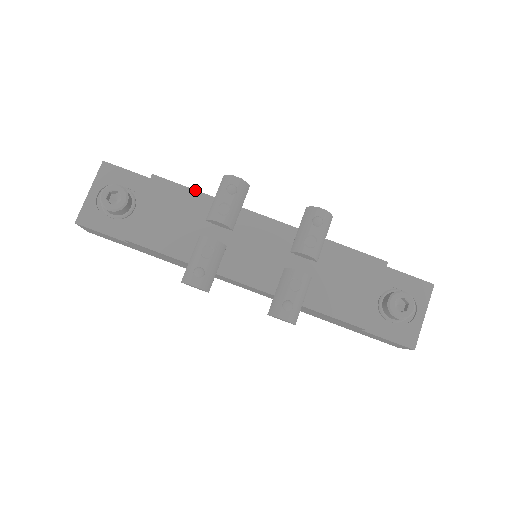
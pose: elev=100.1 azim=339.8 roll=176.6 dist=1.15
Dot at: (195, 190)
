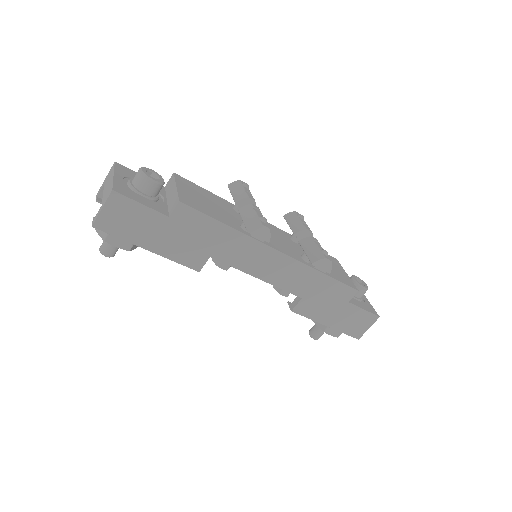
Dot at: (209, 191)
